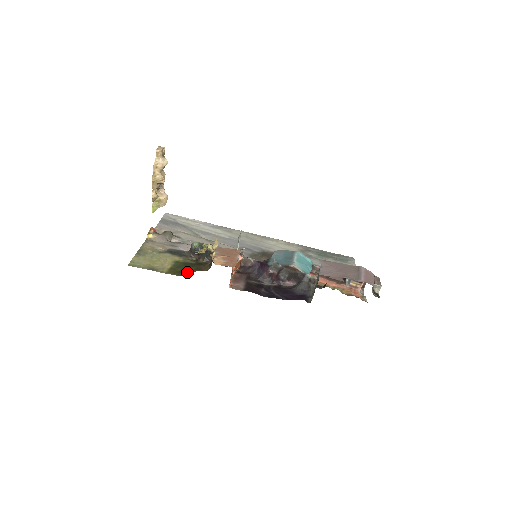
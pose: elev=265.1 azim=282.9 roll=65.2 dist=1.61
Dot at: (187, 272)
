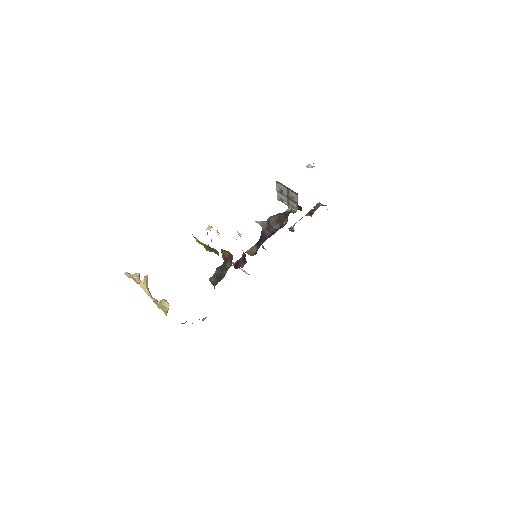
Dot at: occluded
